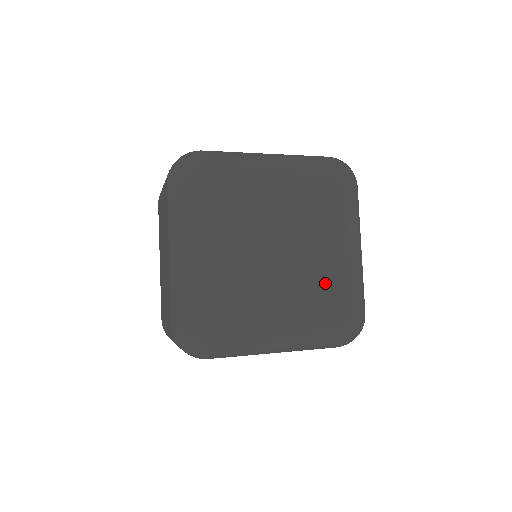
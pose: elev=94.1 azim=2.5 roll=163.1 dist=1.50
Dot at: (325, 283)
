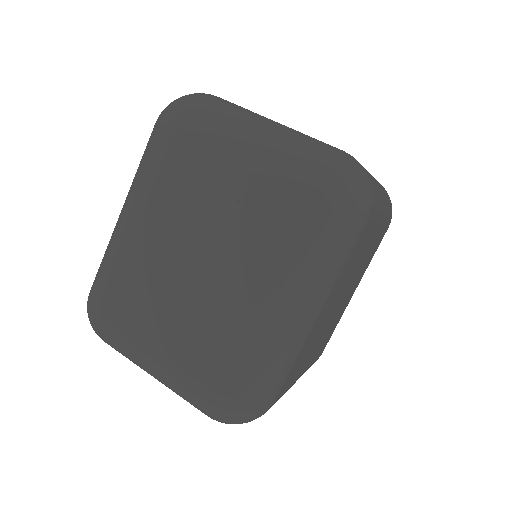
Dot at: occluded
